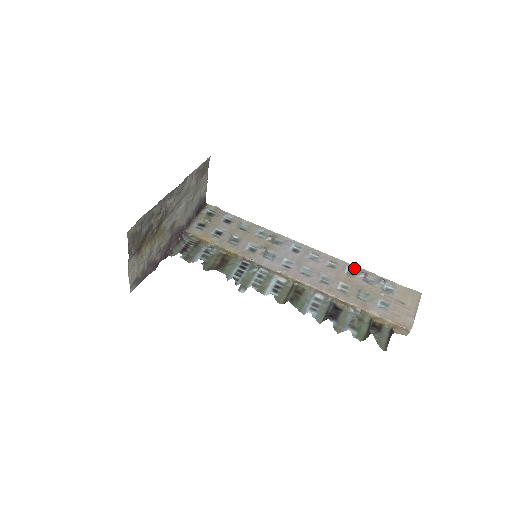
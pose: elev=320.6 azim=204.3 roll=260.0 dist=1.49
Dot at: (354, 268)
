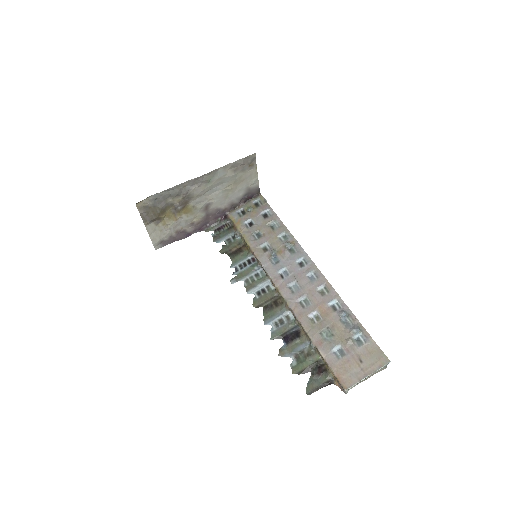
Dot at: (341, 304)
